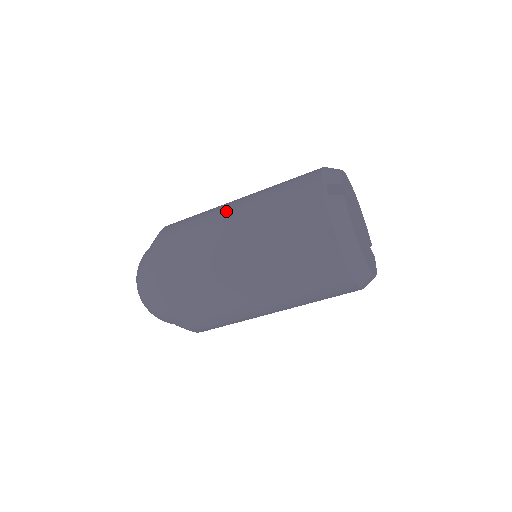
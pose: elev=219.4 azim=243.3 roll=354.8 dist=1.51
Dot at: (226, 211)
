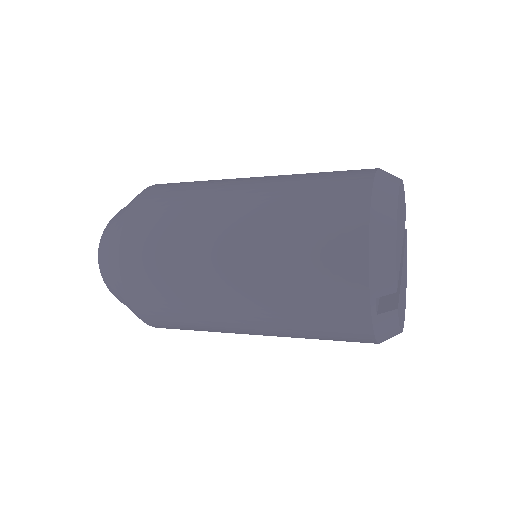
Dot at: (220, 279)
